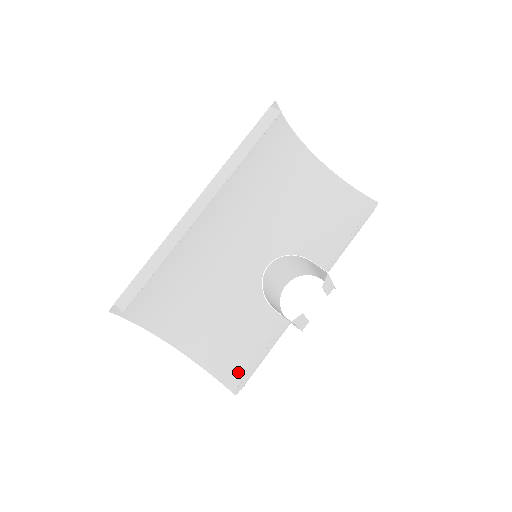
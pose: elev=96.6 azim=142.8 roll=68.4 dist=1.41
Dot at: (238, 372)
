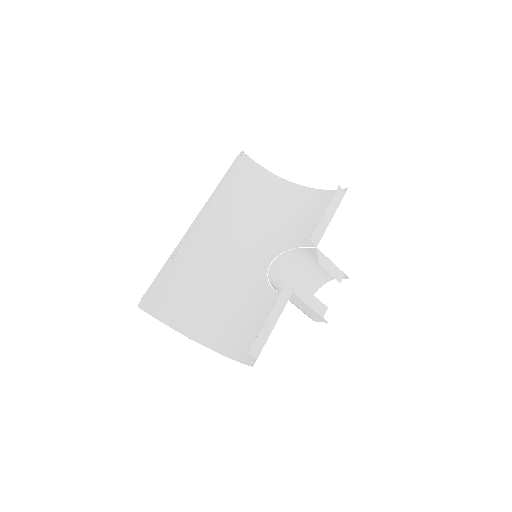
Dot at: occluded
